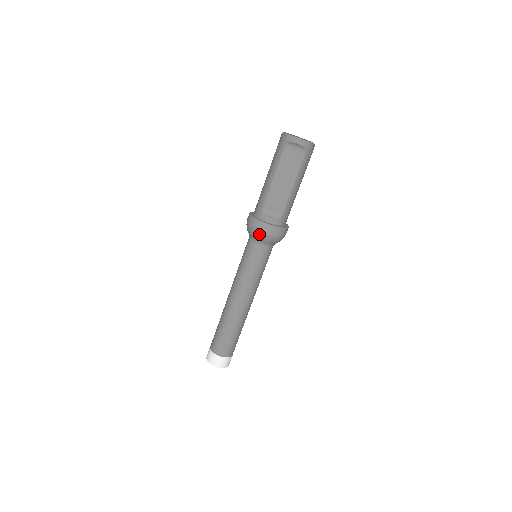
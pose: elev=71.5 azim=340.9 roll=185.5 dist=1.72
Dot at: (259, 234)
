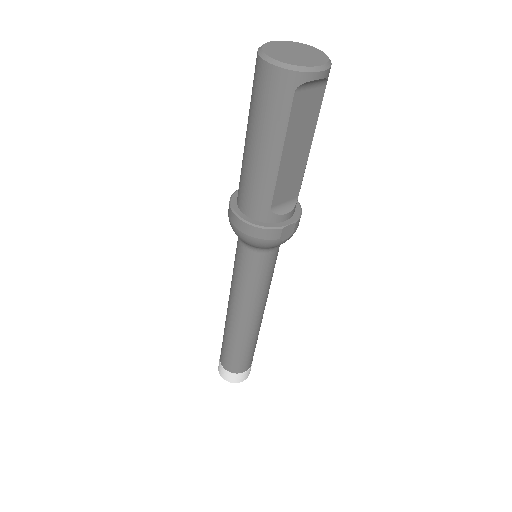
Dot at: (277, 244)
